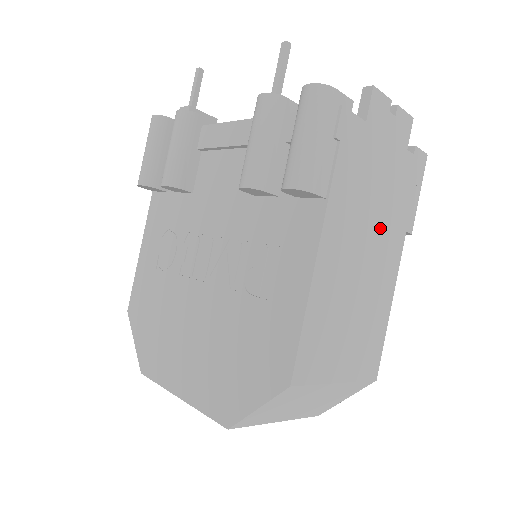
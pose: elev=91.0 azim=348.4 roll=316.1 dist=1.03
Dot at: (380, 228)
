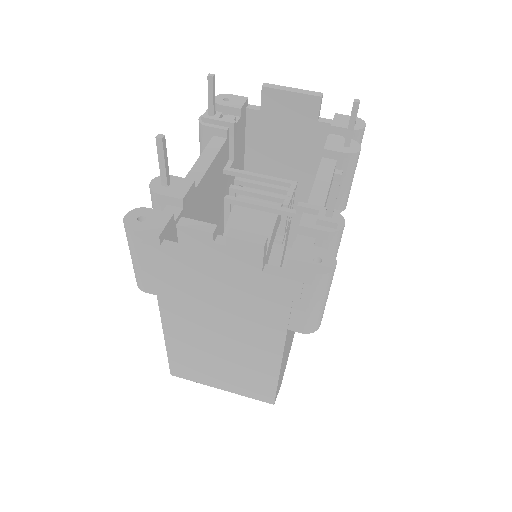
Dot at: (238, 323)
